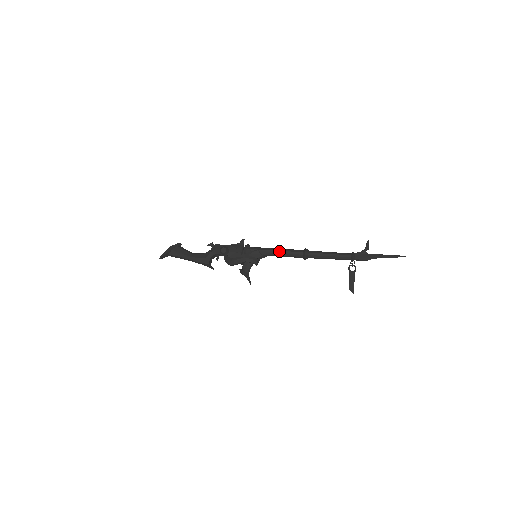
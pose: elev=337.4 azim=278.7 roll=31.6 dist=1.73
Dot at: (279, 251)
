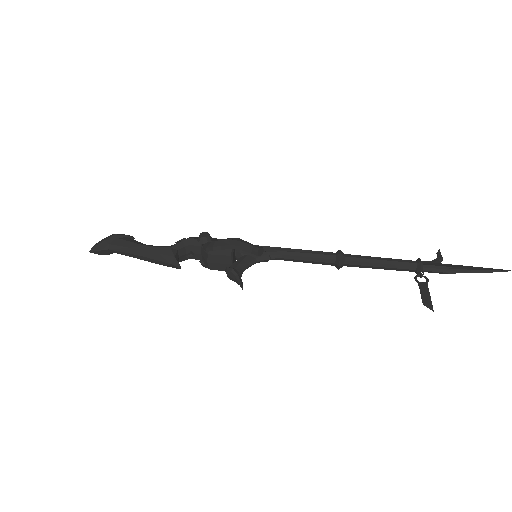
Dot at: (296, 249)
